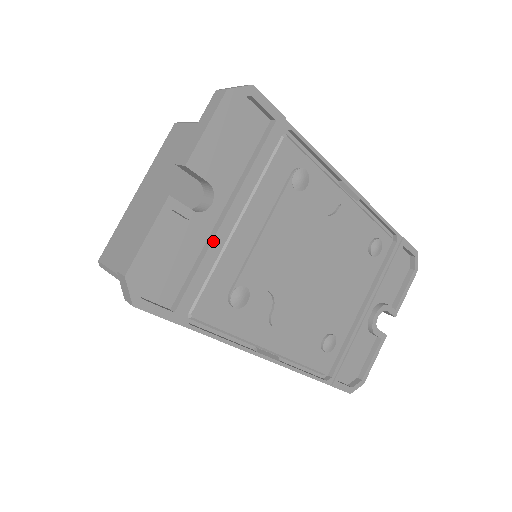
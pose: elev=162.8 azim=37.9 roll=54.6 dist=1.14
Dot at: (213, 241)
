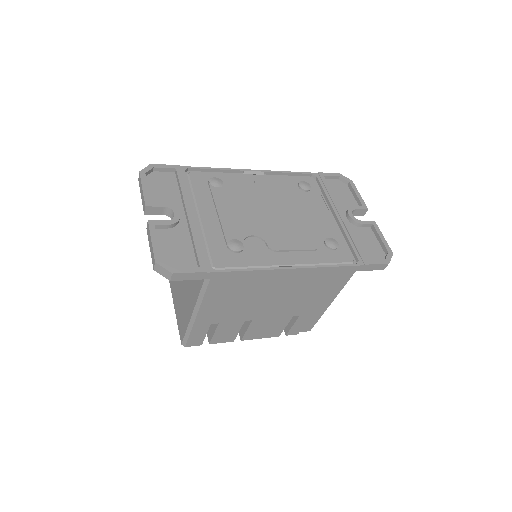
Dot at: (191, 228)
